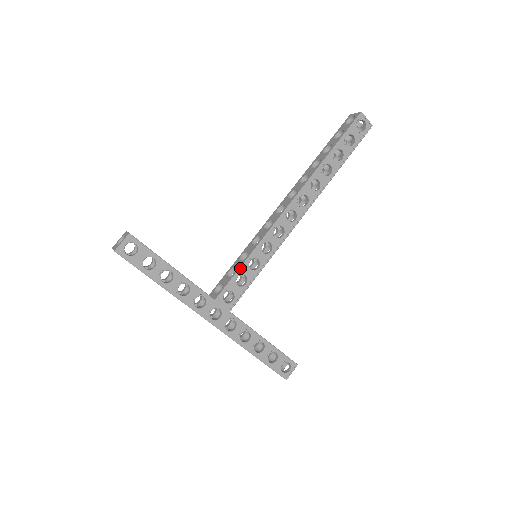
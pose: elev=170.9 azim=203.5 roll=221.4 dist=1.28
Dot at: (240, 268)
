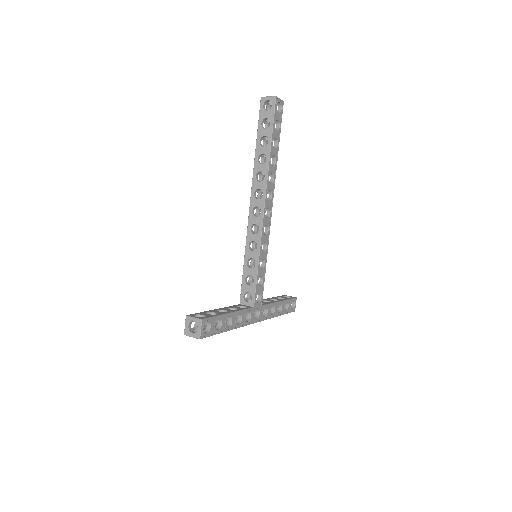
Dot at: (257, 275)
